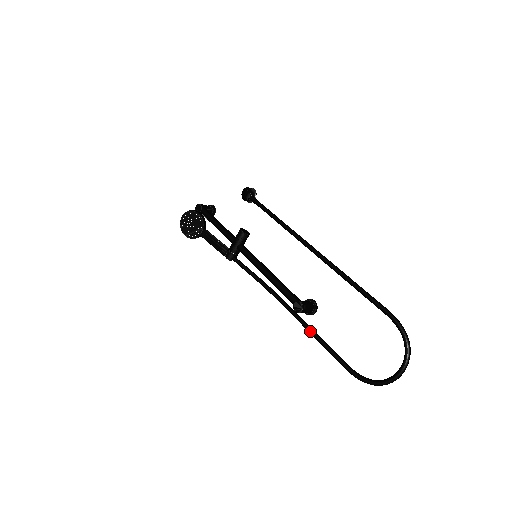
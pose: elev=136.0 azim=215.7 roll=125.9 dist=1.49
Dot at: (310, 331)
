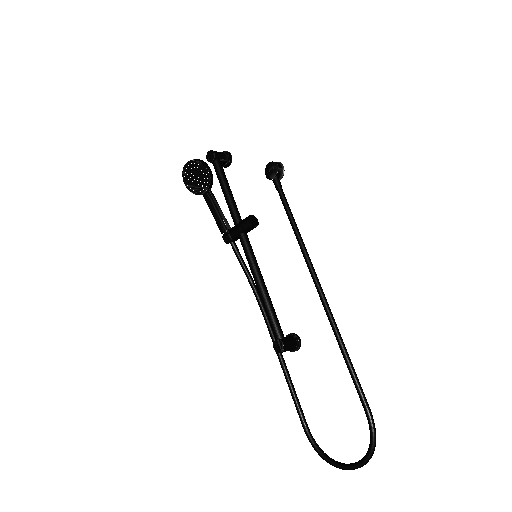
Dot at: (283, 368)
